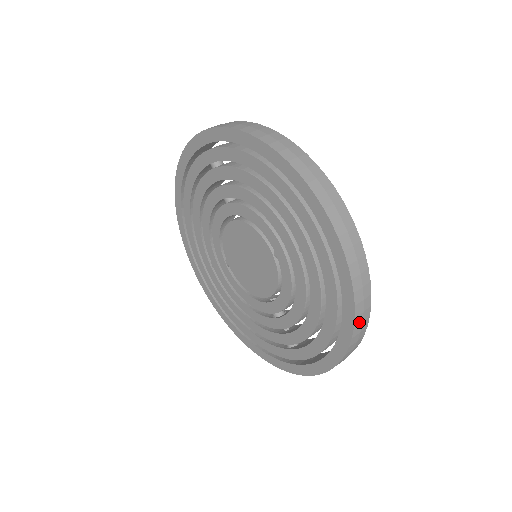
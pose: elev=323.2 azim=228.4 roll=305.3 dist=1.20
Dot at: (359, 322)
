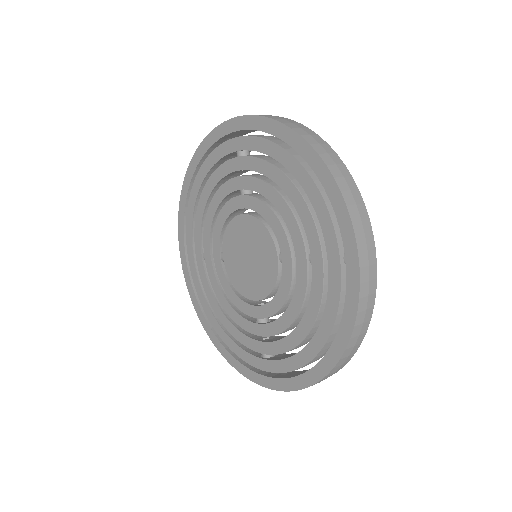
Dot at: (352, 345)
